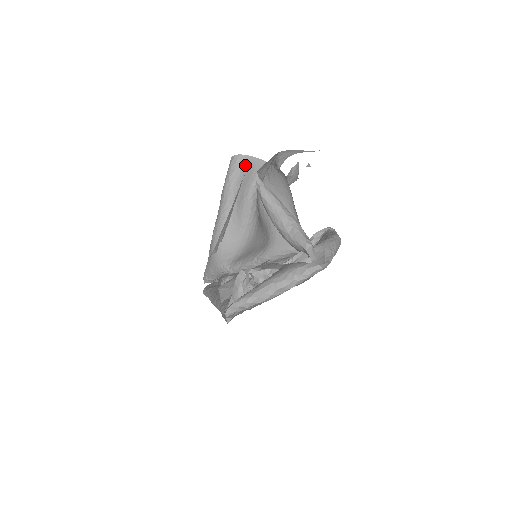
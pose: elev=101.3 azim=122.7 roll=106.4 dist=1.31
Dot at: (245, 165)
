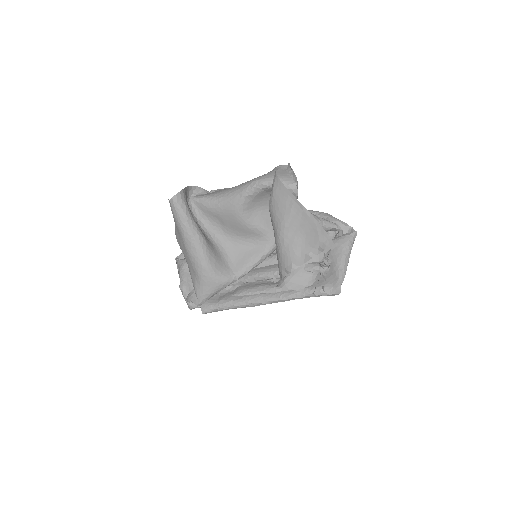
Dot at: (186, 198)
